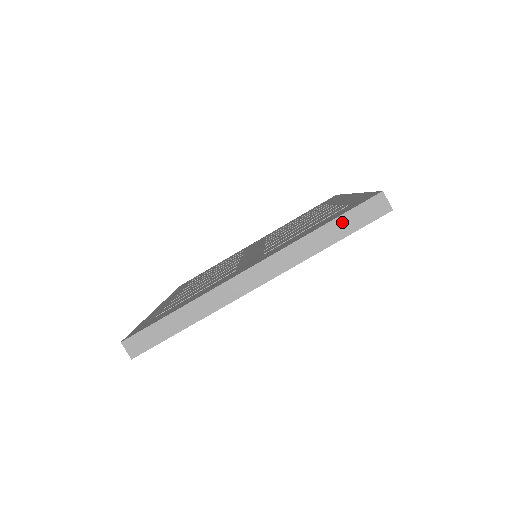
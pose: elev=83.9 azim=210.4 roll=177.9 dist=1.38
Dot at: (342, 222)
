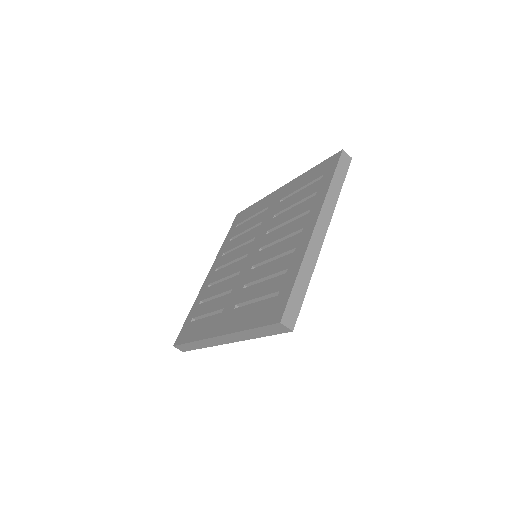
Dot at: (261, 330)
